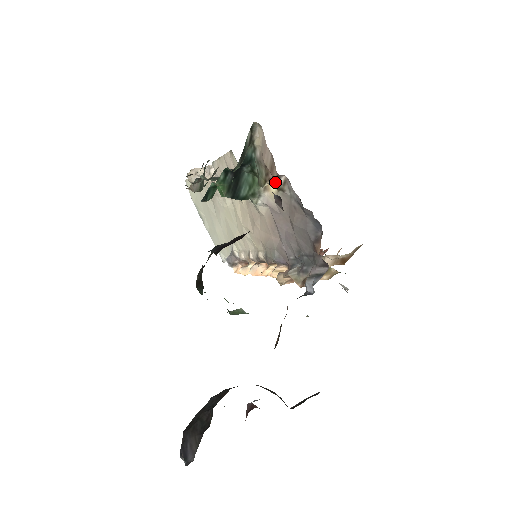
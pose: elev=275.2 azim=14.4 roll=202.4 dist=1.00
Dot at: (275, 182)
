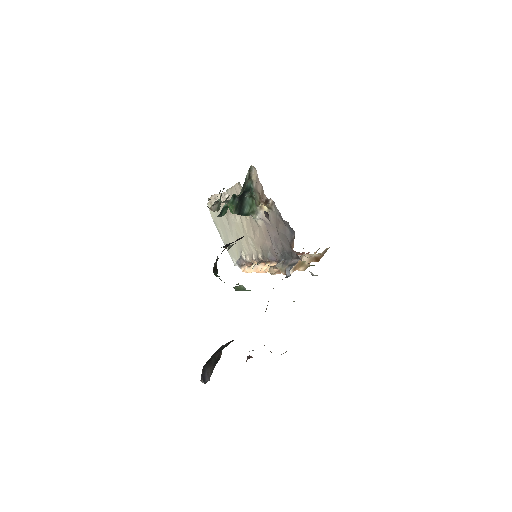
Dot at: (266, 203)
